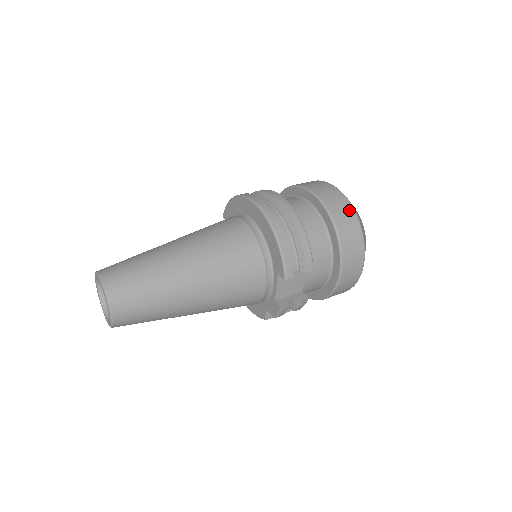
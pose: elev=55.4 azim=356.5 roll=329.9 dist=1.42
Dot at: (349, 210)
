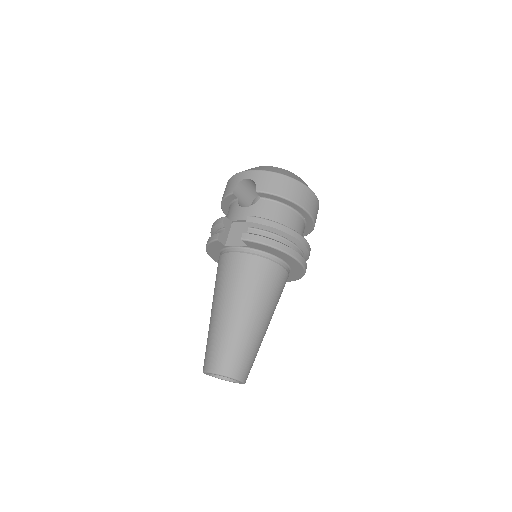
Dot at: occluded
